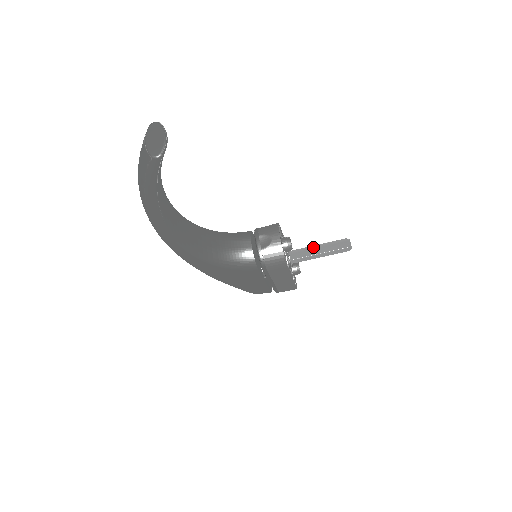
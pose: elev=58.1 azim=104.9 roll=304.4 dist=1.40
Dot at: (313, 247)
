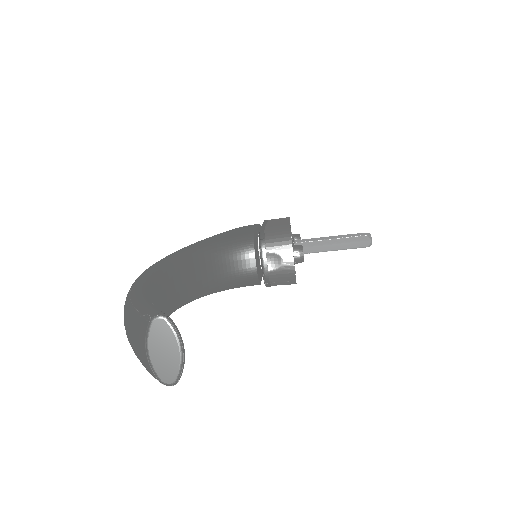
Dot at: (325, 241)
